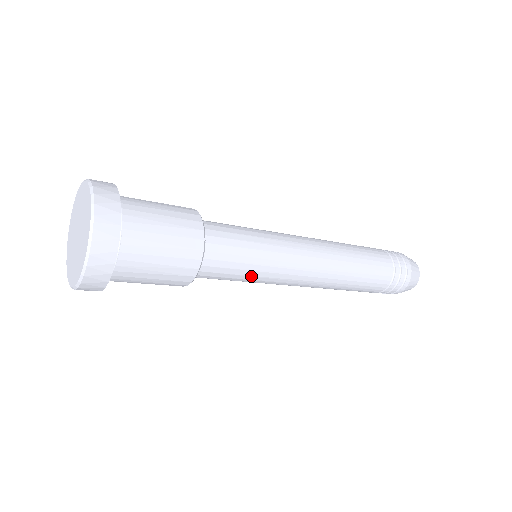
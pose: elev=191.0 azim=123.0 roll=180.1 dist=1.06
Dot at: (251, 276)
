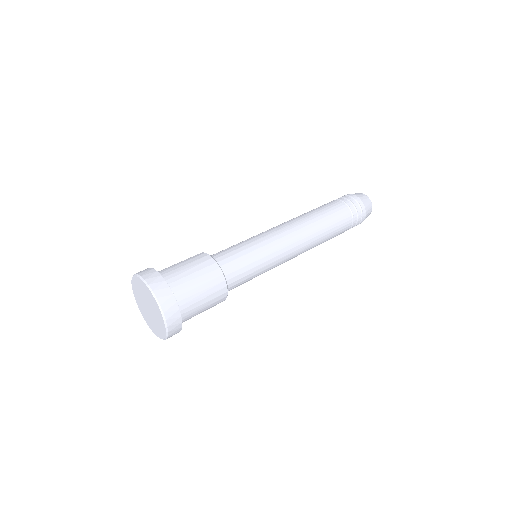
Dot at: occluded
